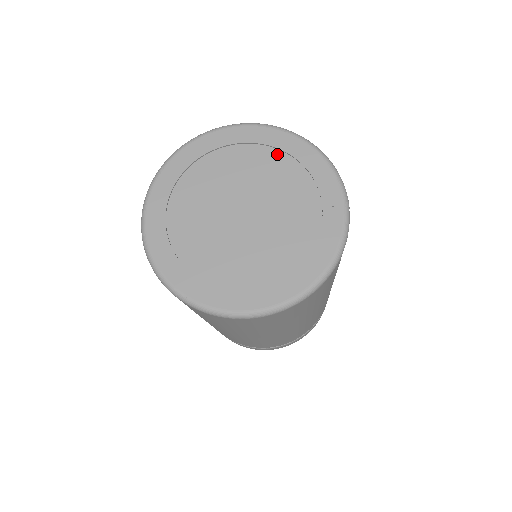
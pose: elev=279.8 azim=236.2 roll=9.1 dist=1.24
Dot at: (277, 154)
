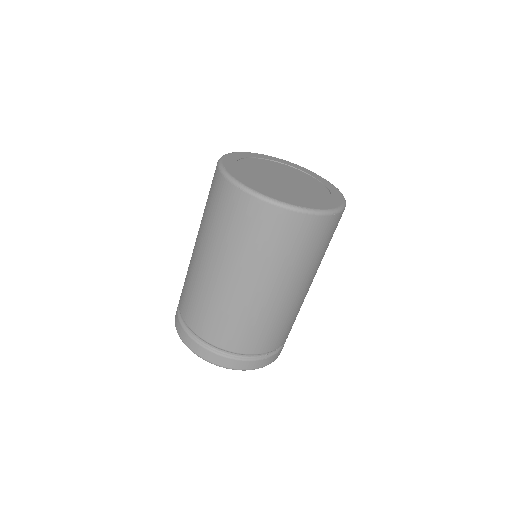
Dot at: (268, 161)
